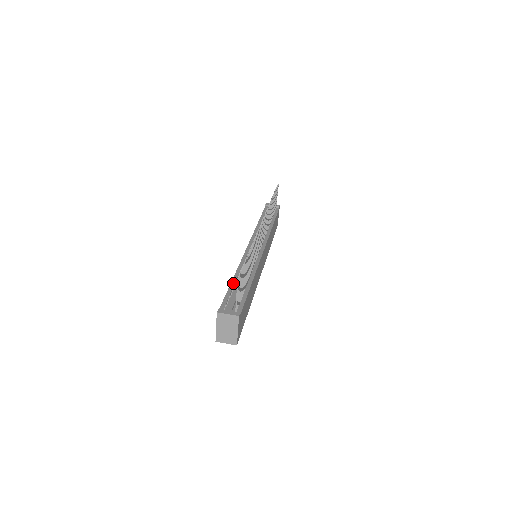
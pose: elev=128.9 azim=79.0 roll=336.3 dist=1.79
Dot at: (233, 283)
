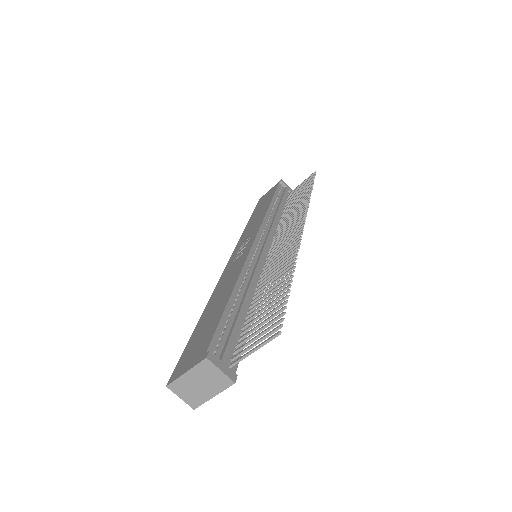
Dot at: (232, 300)
